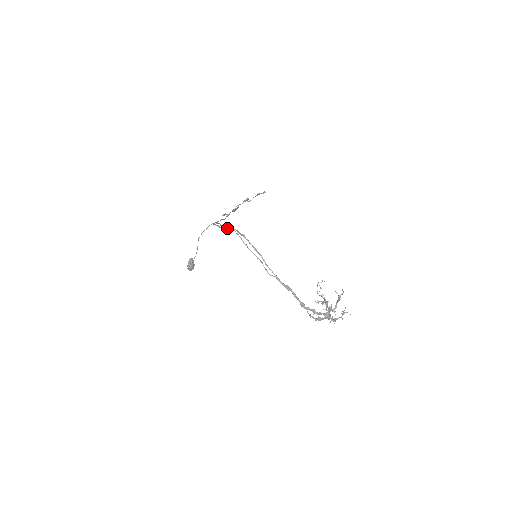
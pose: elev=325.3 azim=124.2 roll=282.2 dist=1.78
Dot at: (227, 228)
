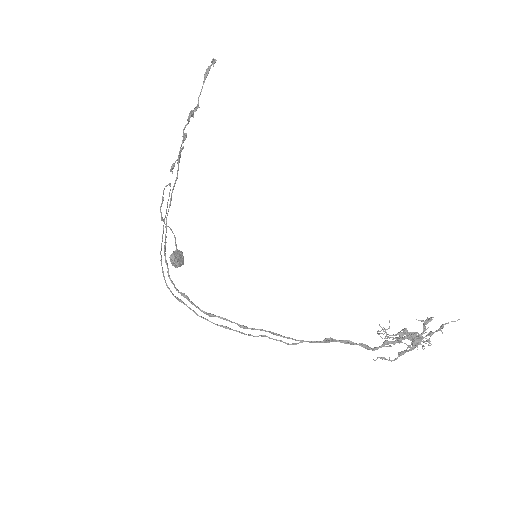
Dot at: (179, 301)
